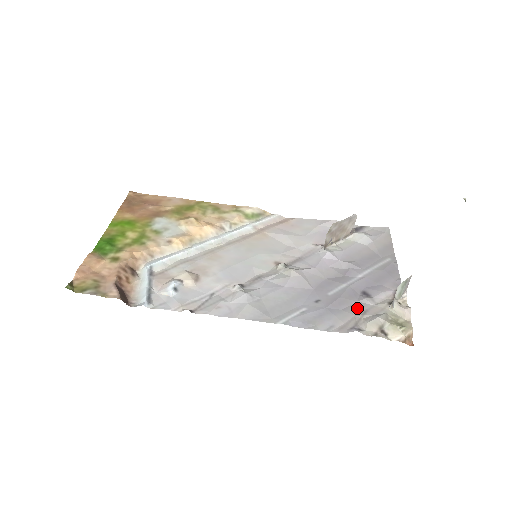
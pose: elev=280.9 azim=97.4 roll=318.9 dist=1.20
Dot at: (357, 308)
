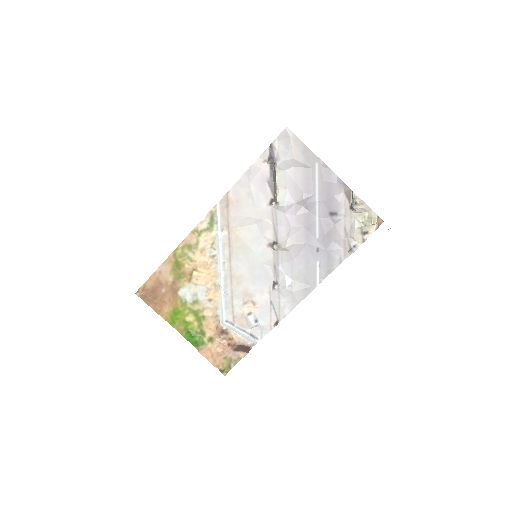
Dot at: (339, 231)
